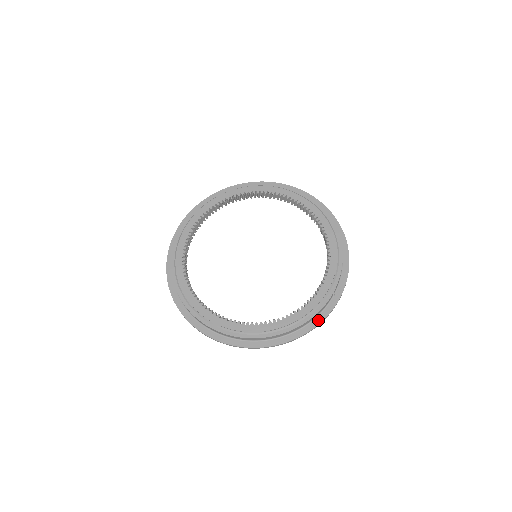
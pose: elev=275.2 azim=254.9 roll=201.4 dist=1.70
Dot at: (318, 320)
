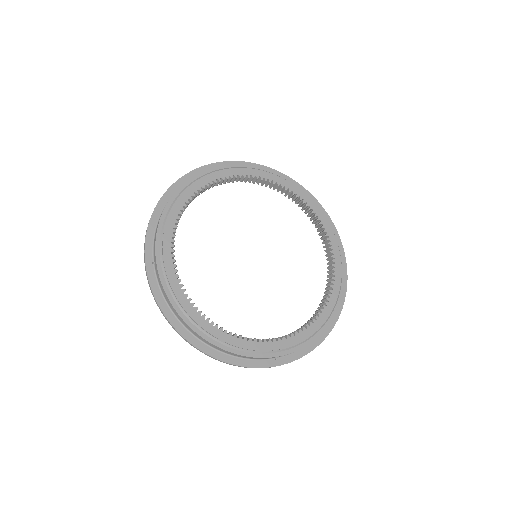
Dot at: occluded
